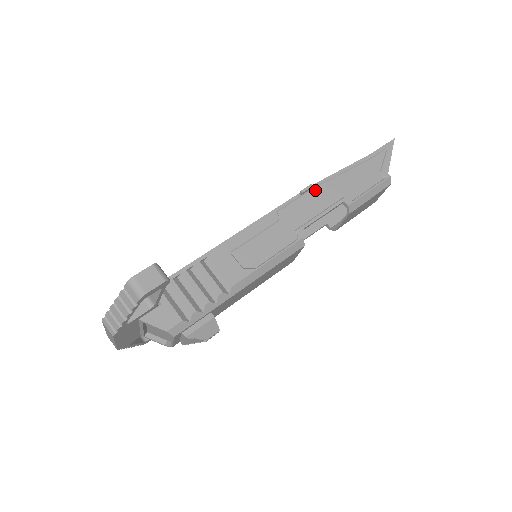
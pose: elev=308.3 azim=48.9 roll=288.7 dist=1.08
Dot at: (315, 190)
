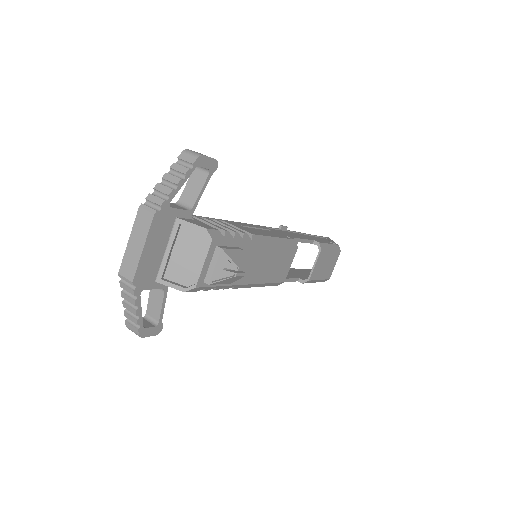
Dot at: (289, 232)
